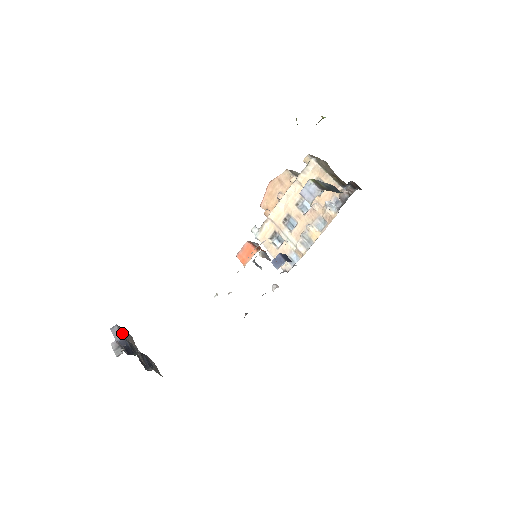
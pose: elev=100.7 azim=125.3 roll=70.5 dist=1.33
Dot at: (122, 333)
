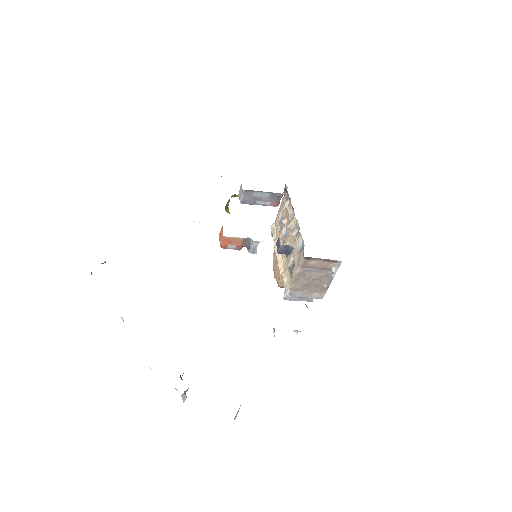
Dot at: occluded
